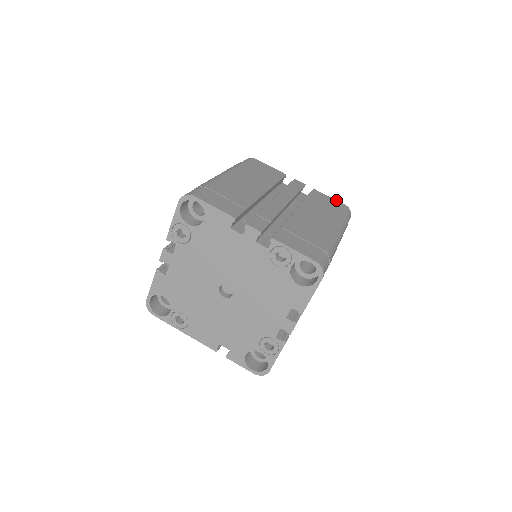
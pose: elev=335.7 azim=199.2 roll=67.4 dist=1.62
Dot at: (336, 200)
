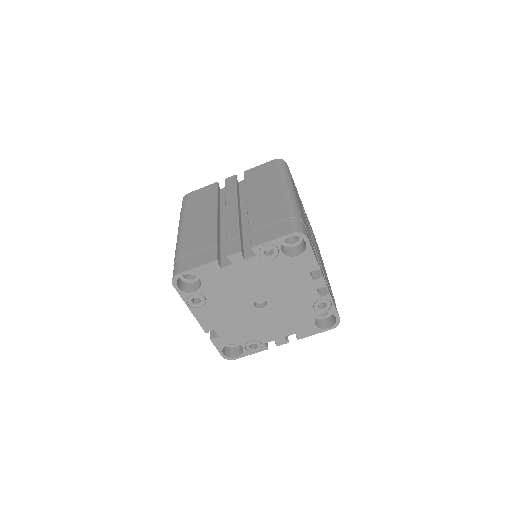
Dot at: occluded
